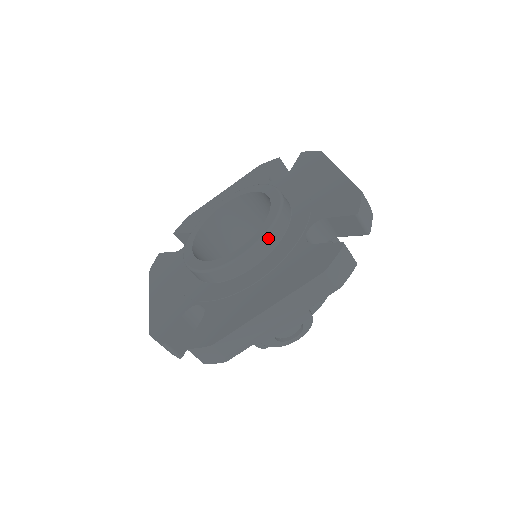
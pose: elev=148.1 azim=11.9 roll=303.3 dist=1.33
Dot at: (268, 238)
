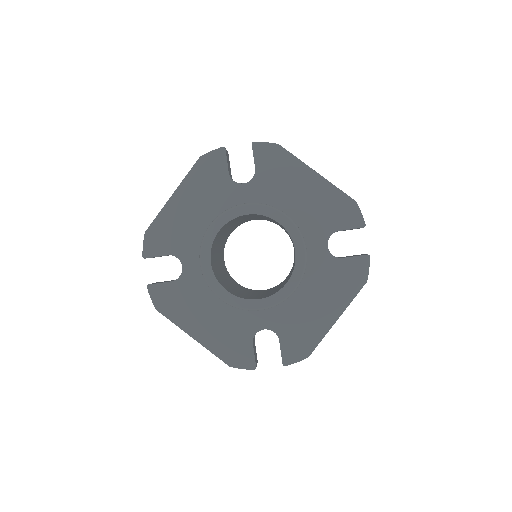
Dot at: occluded
